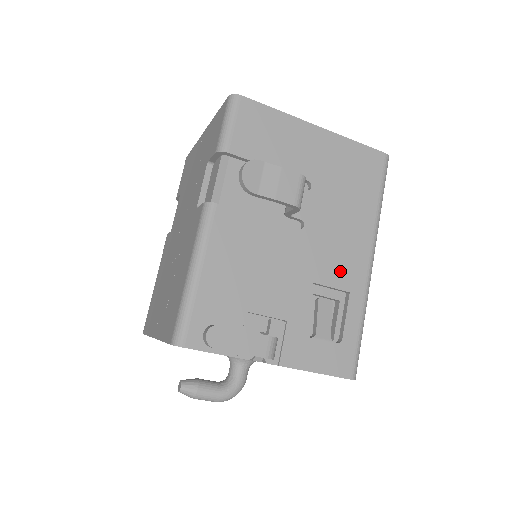
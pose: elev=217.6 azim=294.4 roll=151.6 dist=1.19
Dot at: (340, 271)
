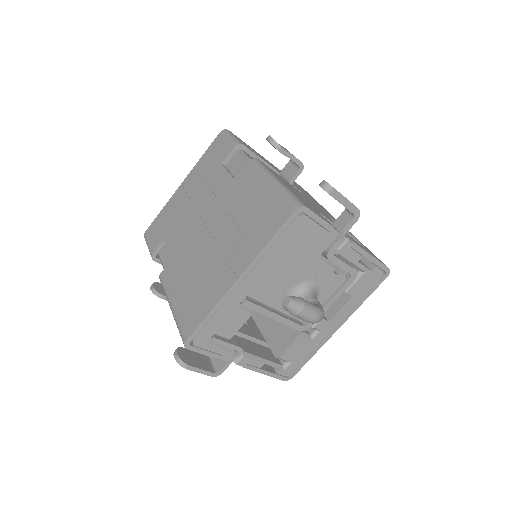
Dot at: (334, 219)
